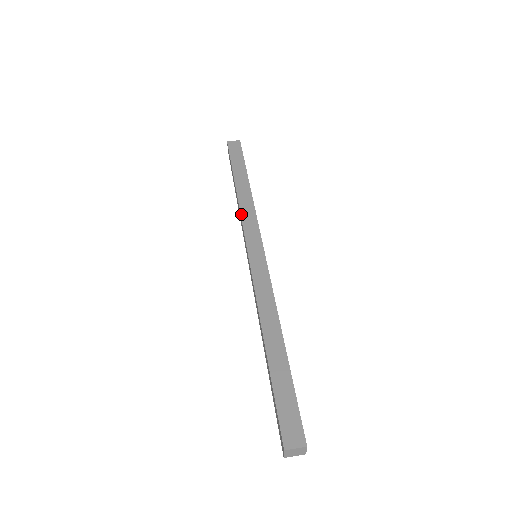
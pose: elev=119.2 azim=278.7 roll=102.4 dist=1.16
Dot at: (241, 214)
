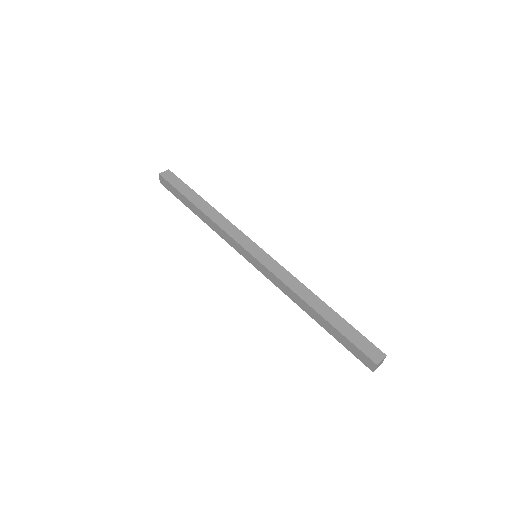
Dot at: (223, 229)
